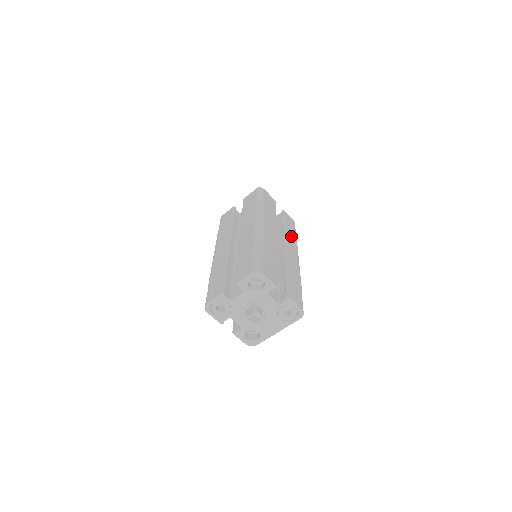
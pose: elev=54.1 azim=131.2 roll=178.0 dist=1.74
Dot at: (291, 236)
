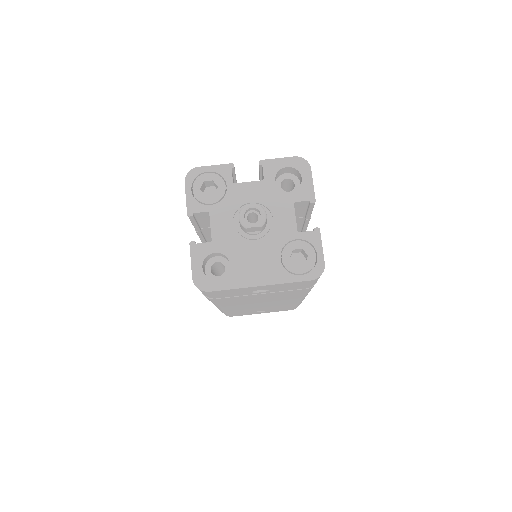
Dot at: occluded
